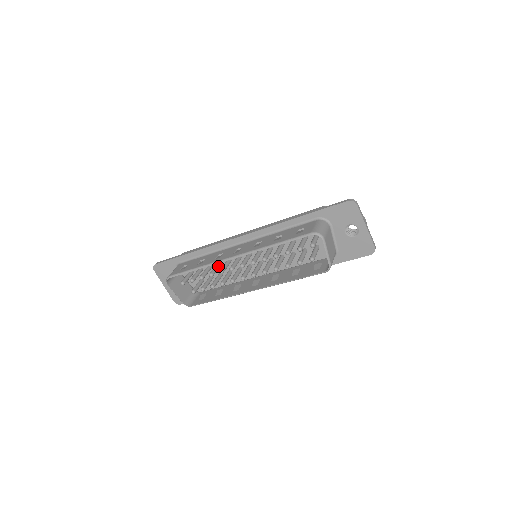
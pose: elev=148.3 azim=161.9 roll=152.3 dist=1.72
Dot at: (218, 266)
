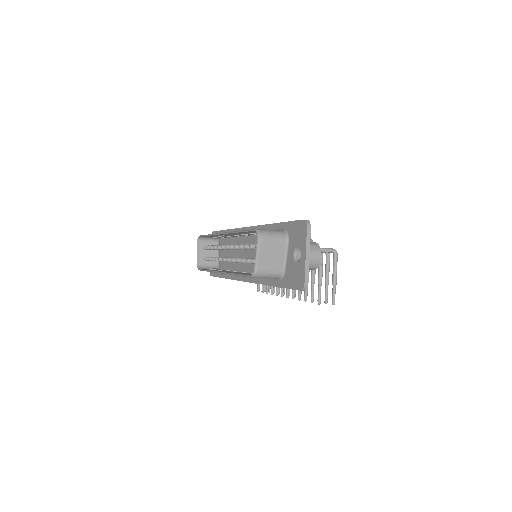
Dot at: occluded
